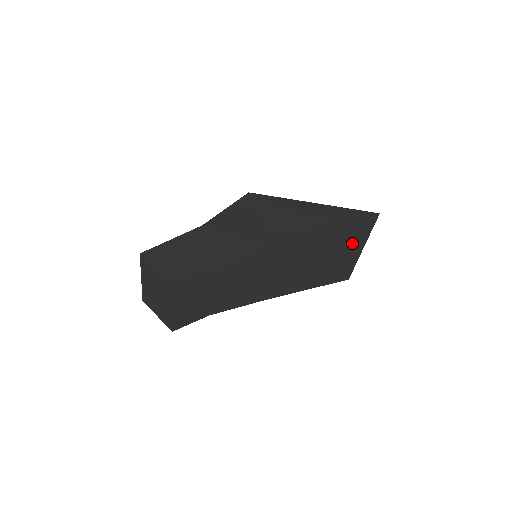
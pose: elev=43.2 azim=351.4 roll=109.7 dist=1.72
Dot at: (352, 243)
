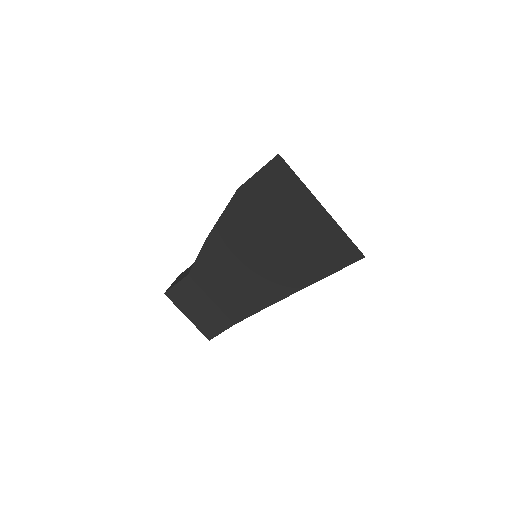
Dot at: (295, 205)
